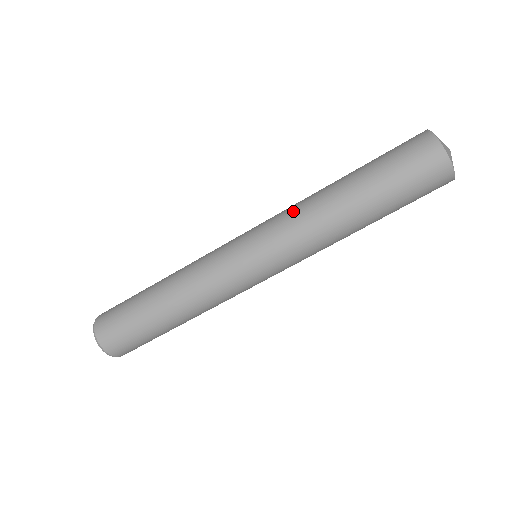
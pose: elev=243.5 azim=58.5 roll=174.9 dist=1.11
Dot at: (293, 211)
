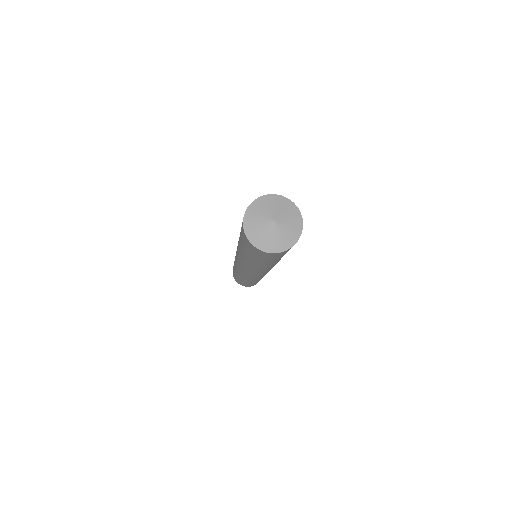
Dot at: occluded
